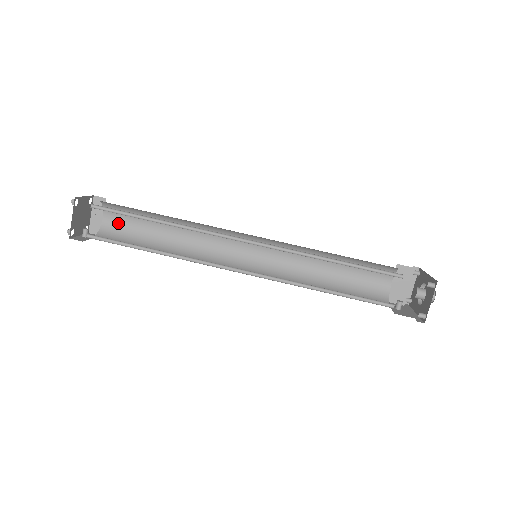
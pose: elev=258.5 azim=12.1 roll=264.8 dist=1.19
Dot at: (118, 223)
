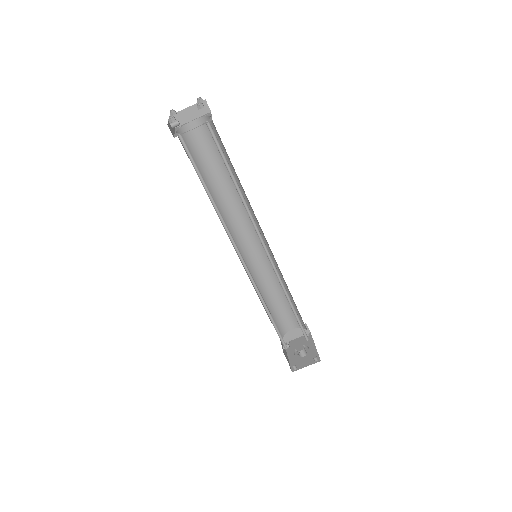
Dot at: (198, 136)
